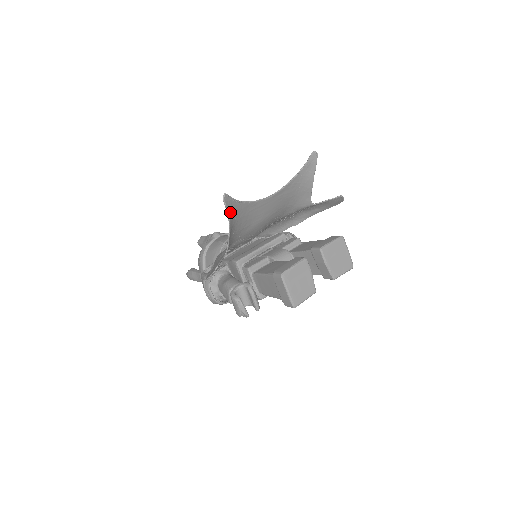
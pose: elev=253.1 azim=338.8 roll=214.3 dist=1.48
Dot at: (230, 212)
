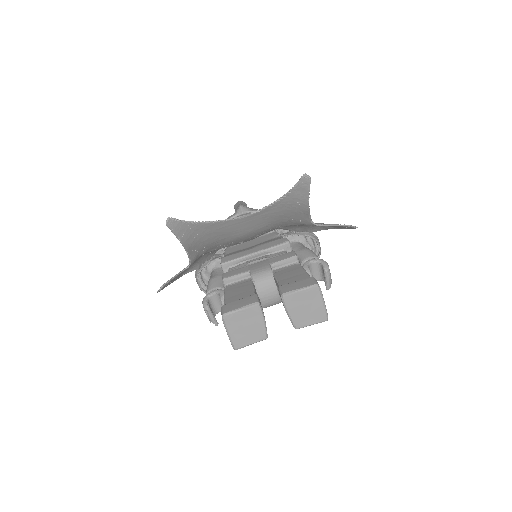
Dot at: (181, 234)
